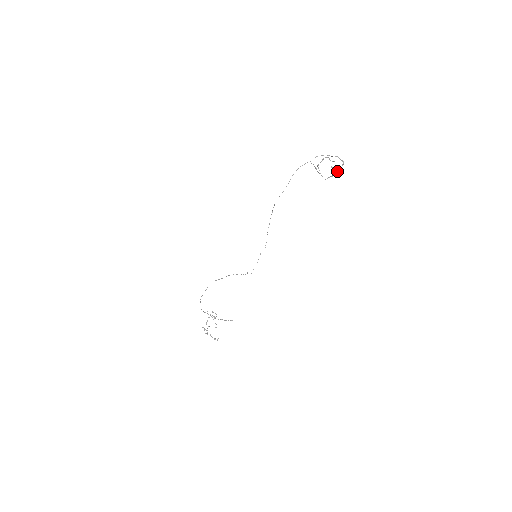
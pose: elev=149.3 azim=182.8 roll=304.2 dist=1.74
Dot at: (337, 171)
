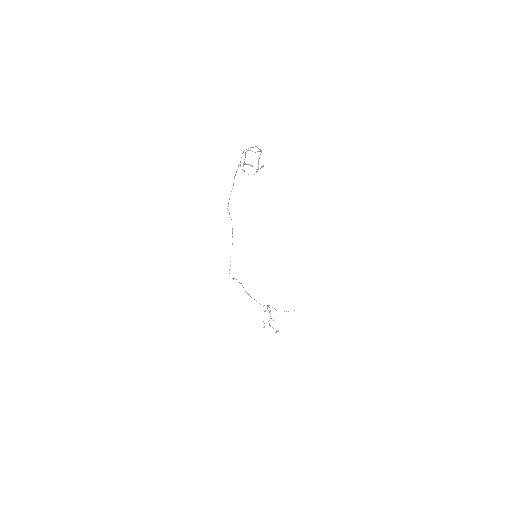
Dot at: (251, 165)
